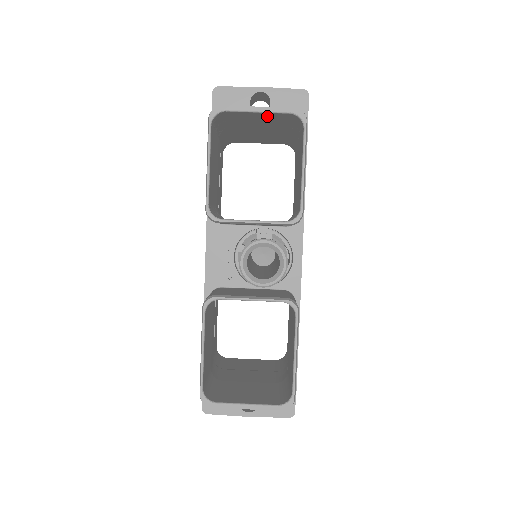
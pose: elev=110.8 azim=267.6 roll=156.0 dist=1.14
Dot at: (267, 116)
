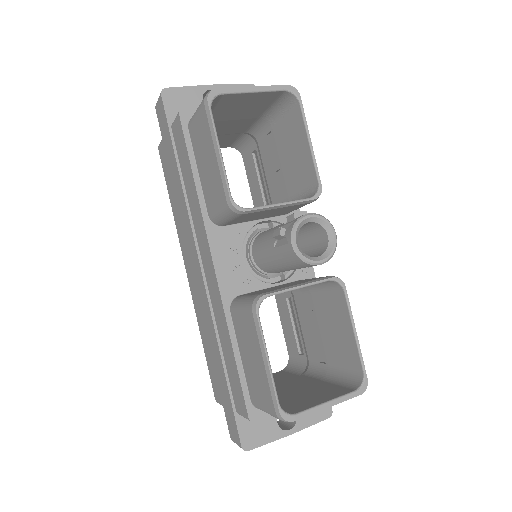
Dot at: (258, 98)
